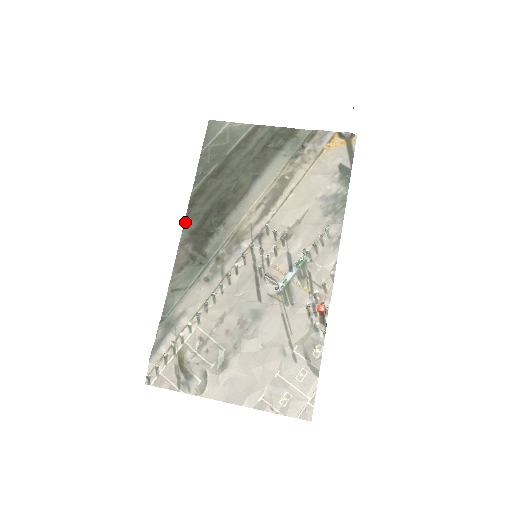
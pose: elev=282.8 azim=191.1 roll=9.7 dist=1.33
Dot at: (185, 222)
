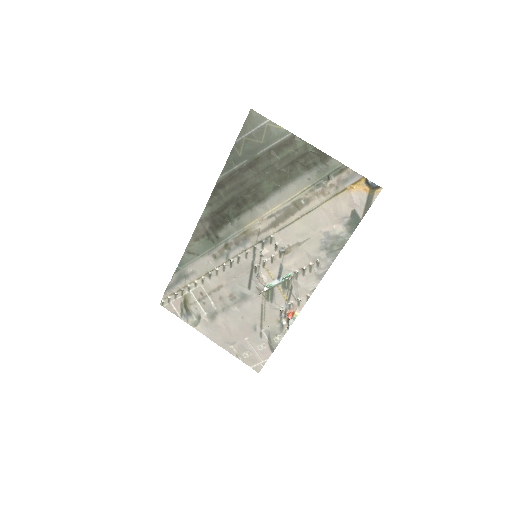
Dot at: (208, 202)
